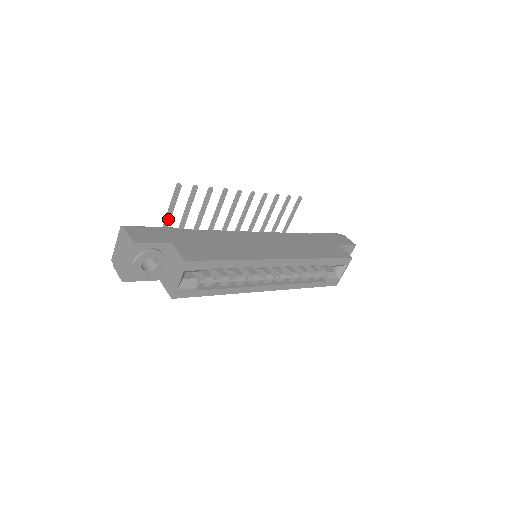
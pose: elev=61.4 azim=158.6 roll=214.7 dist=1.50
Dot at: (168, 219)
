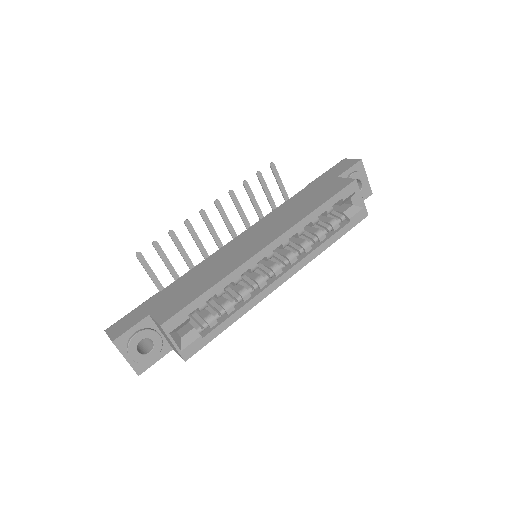
Dot at: (159, 286)
